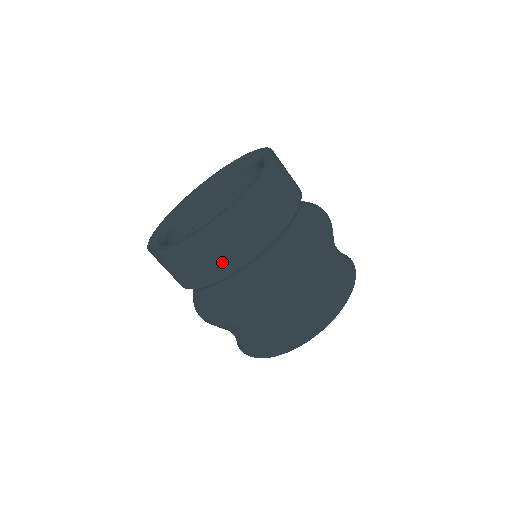
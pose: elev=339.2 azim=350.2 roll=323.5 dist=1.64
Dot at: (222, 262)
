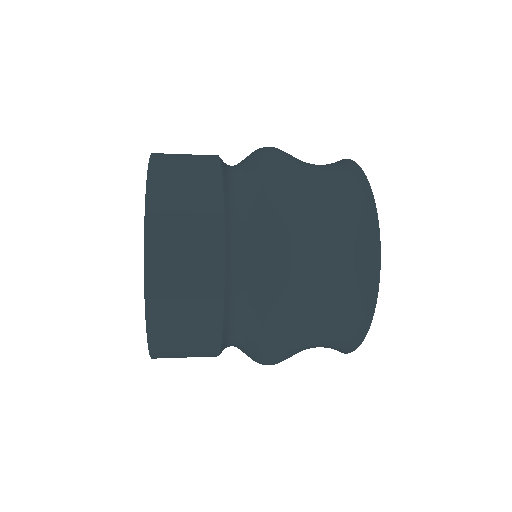
Dot at: occluded
